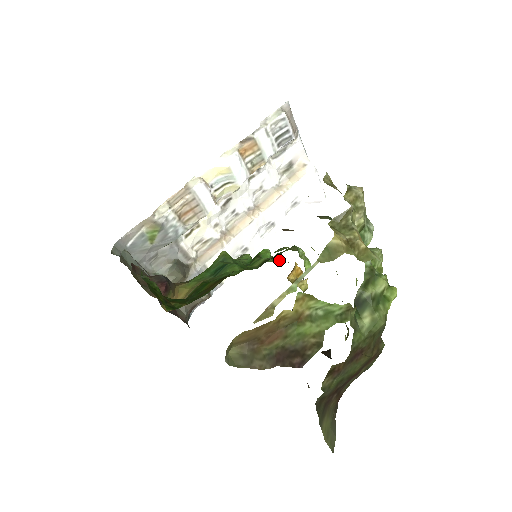
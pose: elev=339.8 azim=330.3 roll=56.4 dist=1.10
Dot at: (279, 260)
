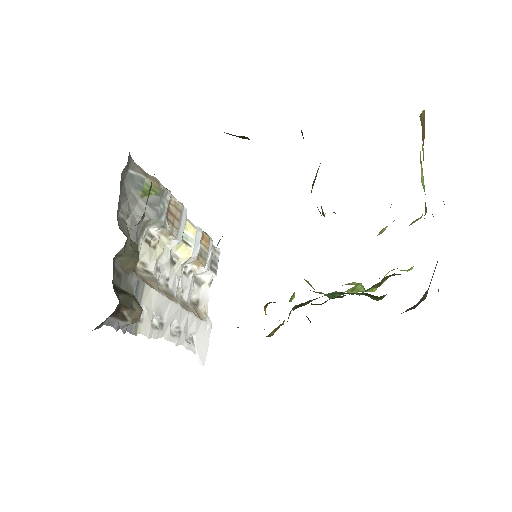
Dot at: occluded
